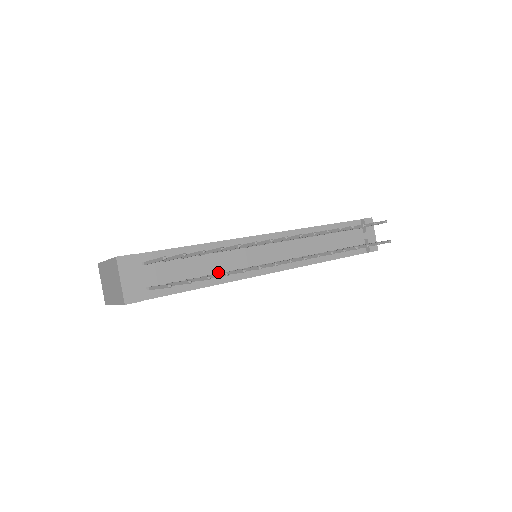
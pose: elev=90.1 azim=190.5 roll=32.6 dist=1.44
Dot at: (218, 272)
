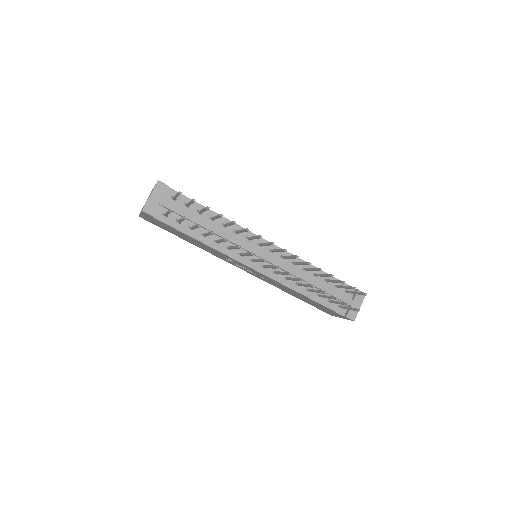
Dot at: occluded
